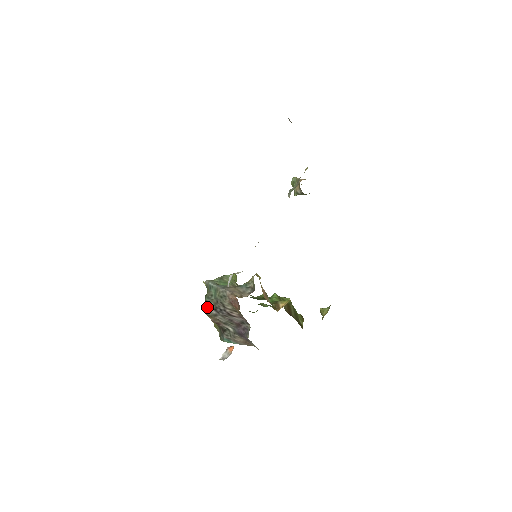
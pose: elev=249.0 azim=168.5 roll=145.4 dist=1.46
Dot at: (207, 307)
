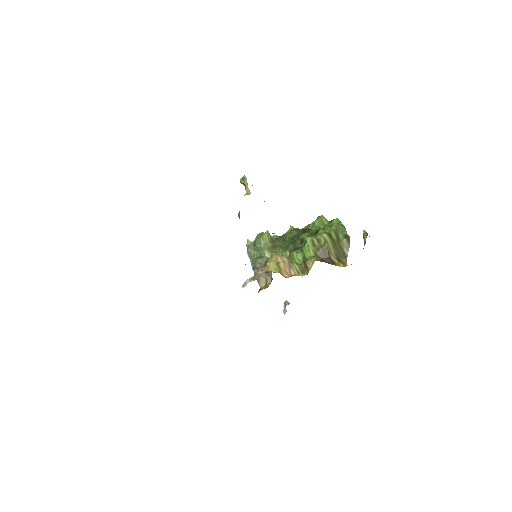
Dot at: occluded
